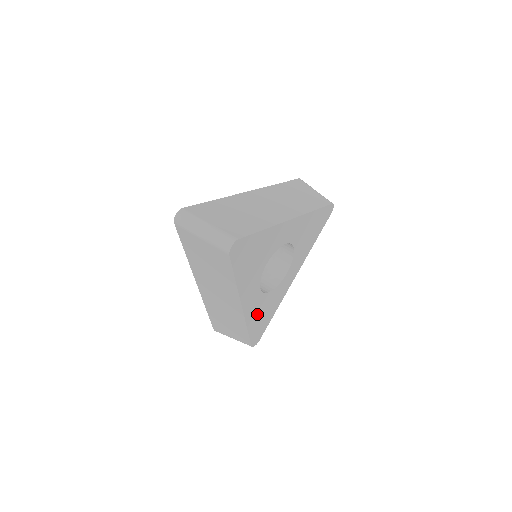
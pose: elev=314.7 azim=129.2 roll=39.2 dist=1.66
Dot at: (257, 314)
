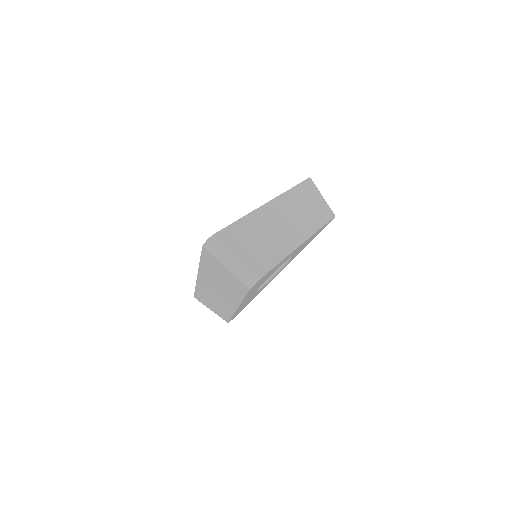
Dot at: occluded
